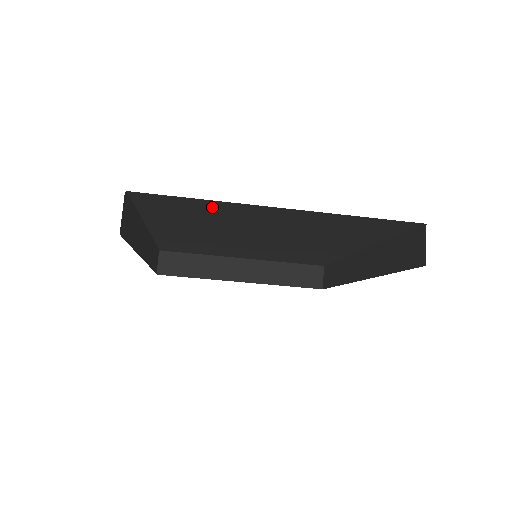
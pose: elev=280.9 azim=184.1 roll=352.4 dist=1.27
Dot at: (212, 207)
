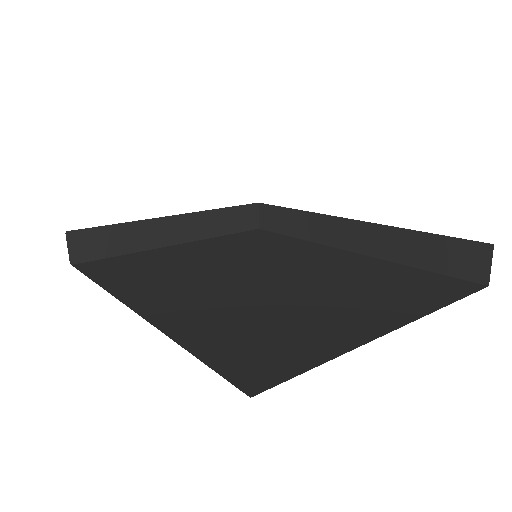
Dot at: occluded
